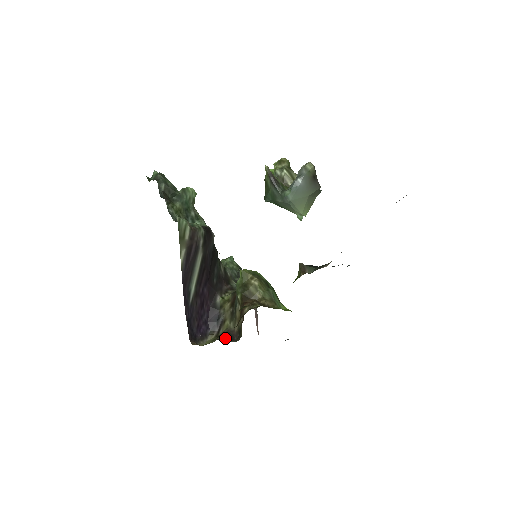
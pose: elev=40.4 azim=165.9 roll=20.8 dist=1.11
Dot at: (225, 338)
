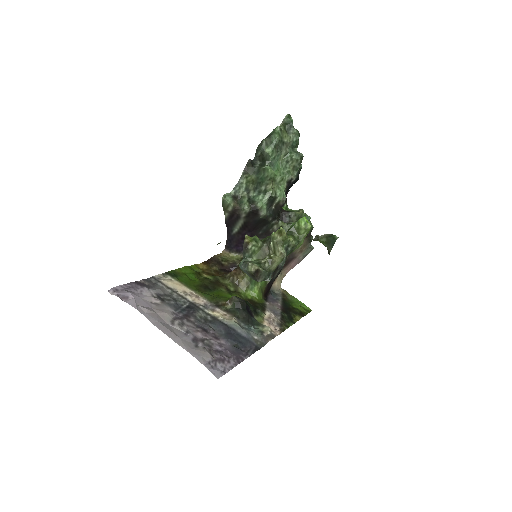
Dot at: (234, 267)
